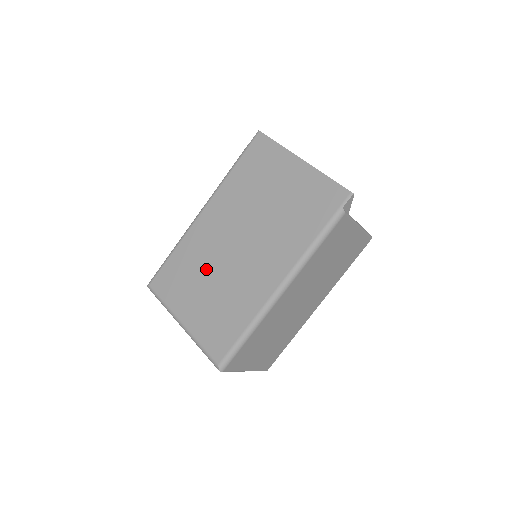
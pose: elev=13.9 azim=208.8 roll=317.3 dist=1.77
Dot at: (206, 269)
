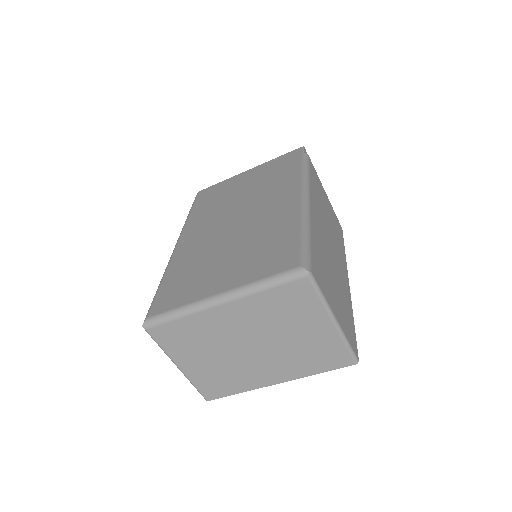
Dot at: (214, 252)
